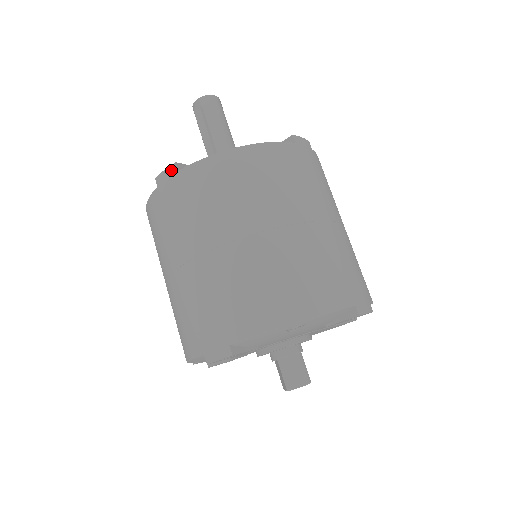
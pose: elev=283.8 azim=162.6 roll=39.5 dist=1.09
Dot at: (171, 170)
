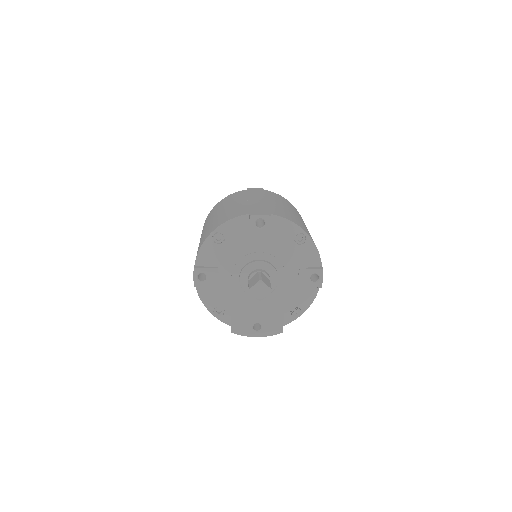
Dot at: (260, 188)
